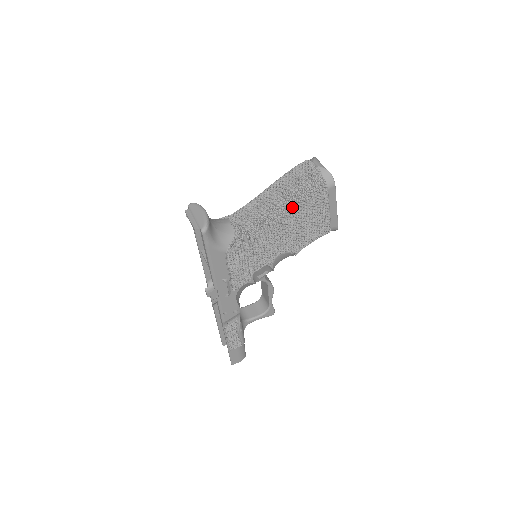
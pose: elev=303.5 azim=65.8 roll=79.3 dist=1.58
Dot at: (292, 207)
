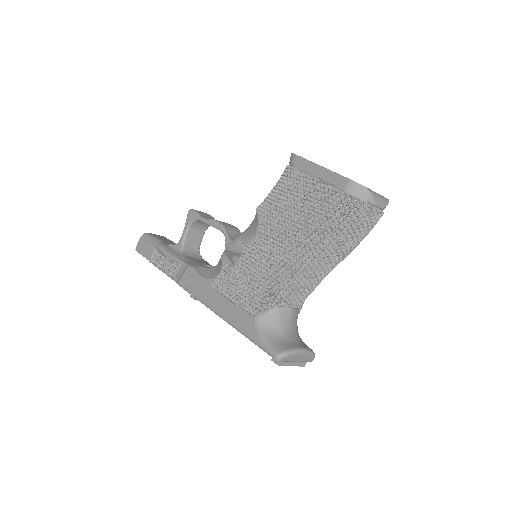
Dot at: occluded
